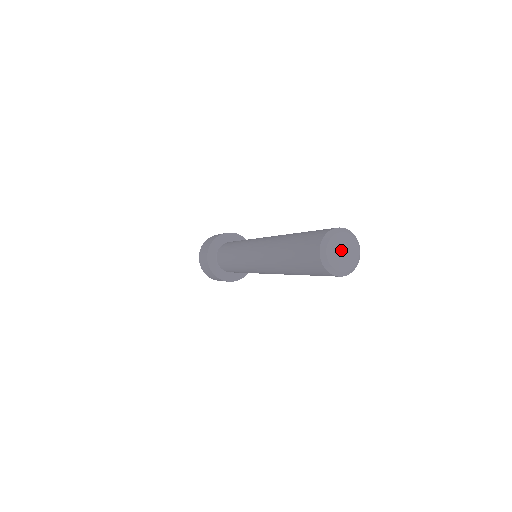
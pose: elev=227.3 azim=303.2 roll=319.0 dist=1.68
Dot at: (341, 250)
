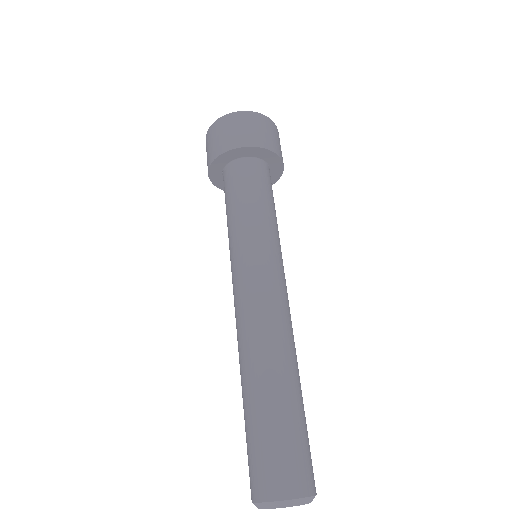
Dot at: occluded
